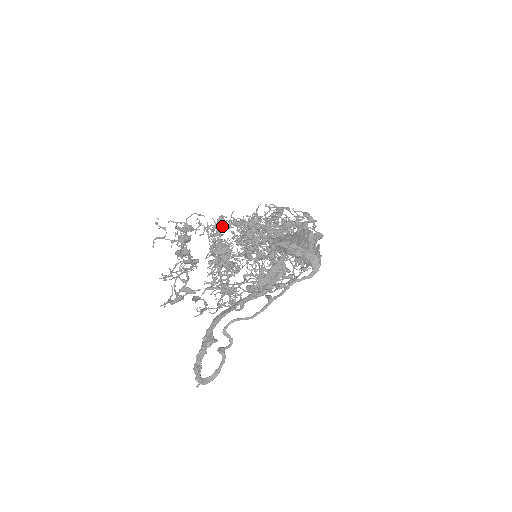
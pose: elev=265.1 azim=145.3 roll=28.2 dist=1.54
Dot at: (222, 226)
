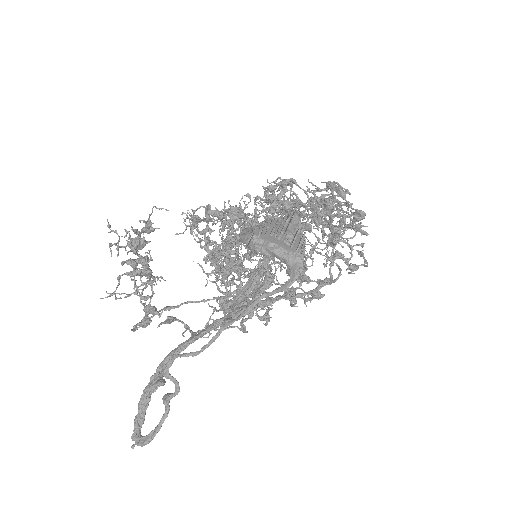
Dot at: occluded
